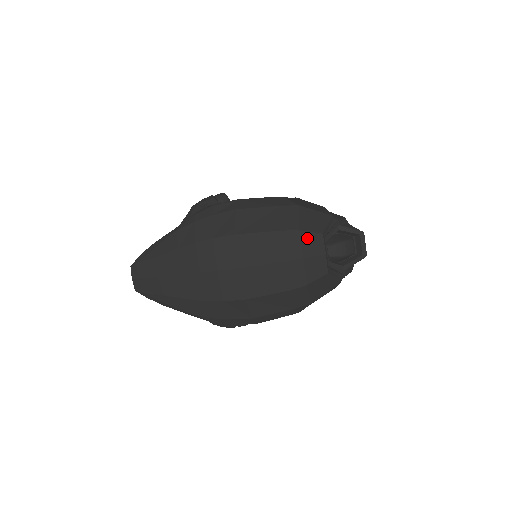
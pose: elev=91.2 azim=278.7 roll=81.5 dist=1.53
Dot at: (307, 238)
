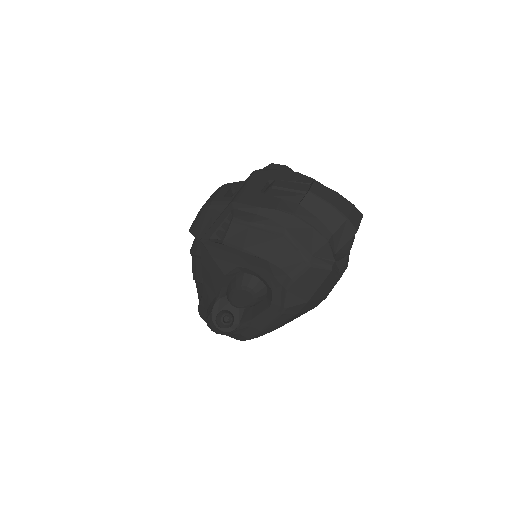
Dot at: occluded
